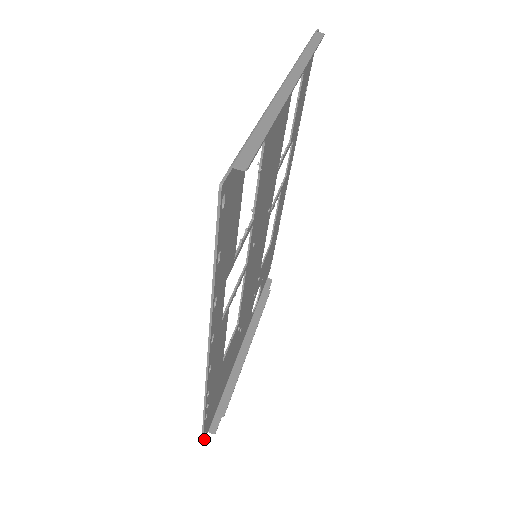
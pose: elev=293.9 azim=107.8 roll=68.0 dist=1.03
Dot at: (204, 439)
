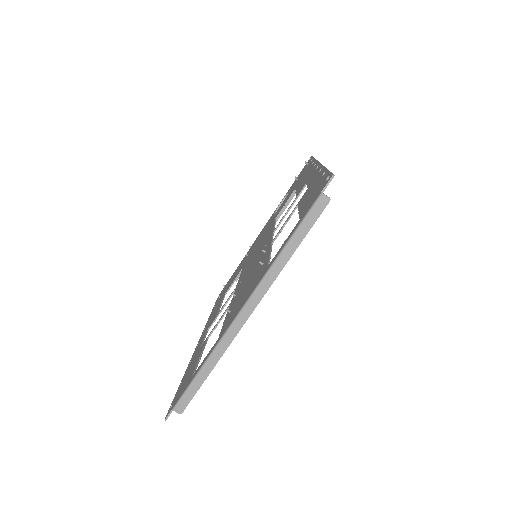
Dot at: occluded
